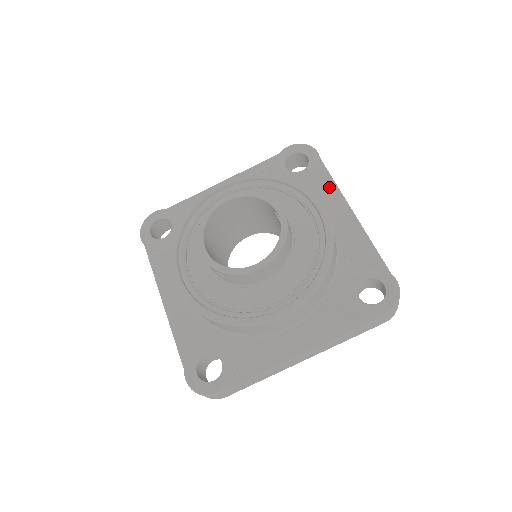
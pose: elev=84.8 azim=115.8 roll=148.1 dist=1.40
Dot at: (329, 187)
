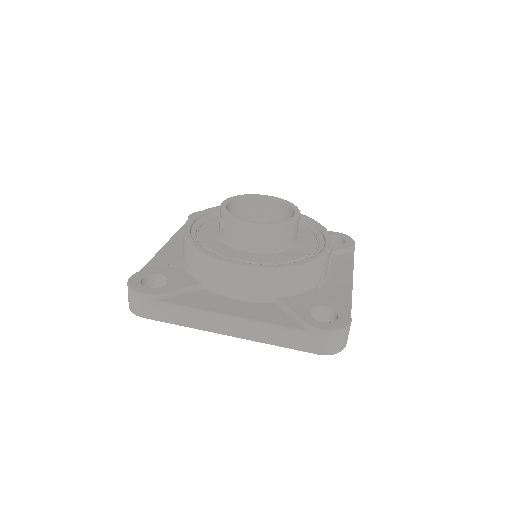
Dot at: (347, 261)
